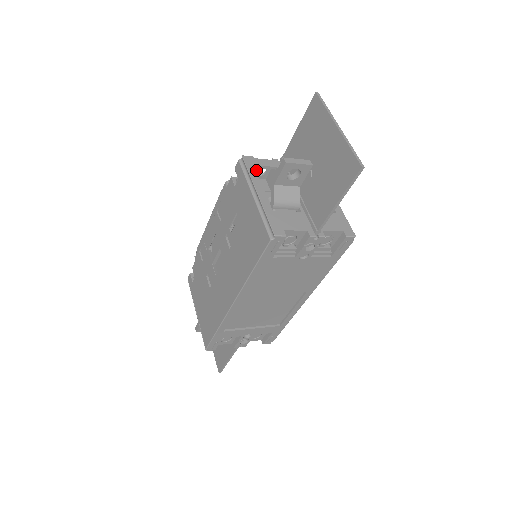
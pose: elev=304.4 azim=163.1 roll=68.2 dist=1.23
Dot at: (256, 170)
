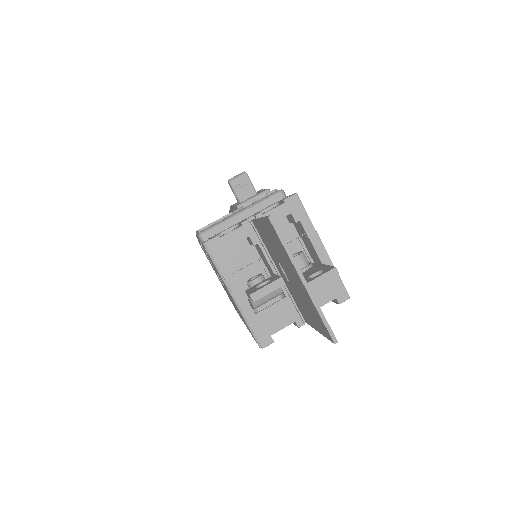
Dot at: (226, 259)
